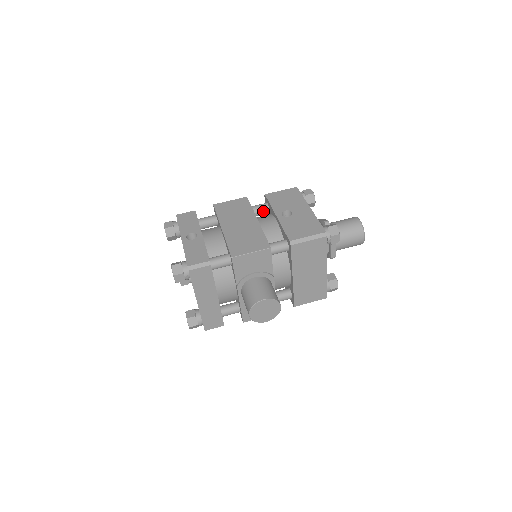
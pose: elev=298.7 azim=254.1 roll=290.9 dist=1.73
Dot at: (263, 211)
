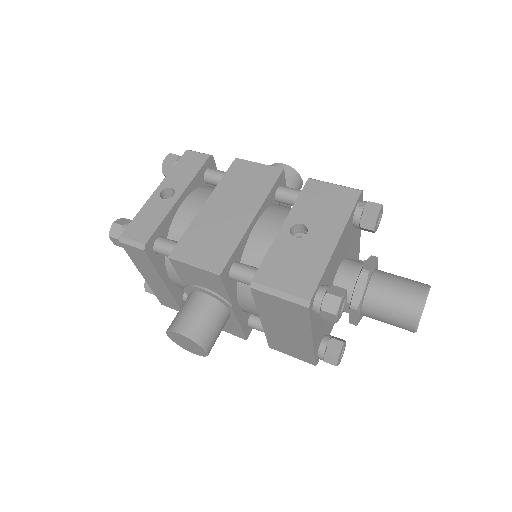
Dot at: (291, 202)
